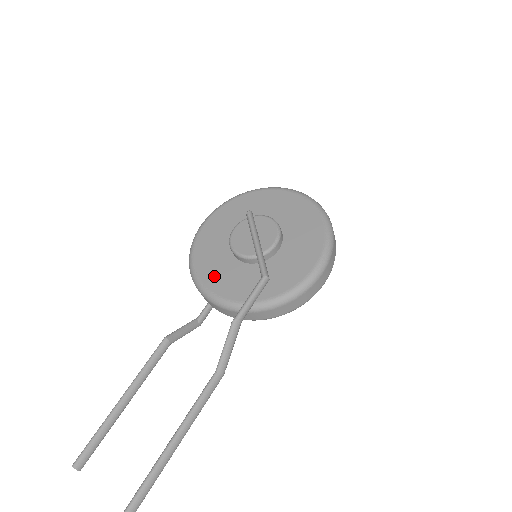
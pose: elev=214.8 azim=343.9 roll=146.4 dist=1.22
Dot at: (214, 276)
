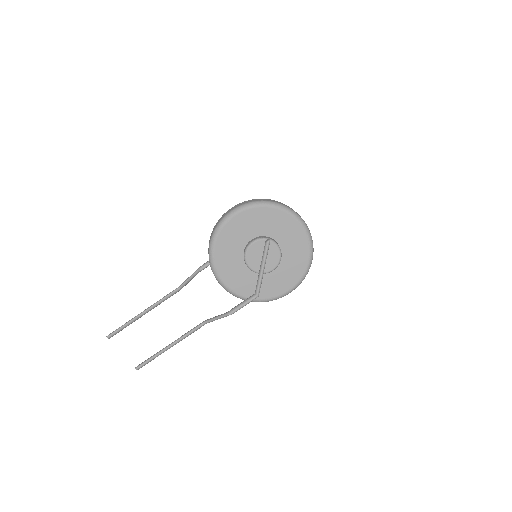
Dot at: (225, 266)
